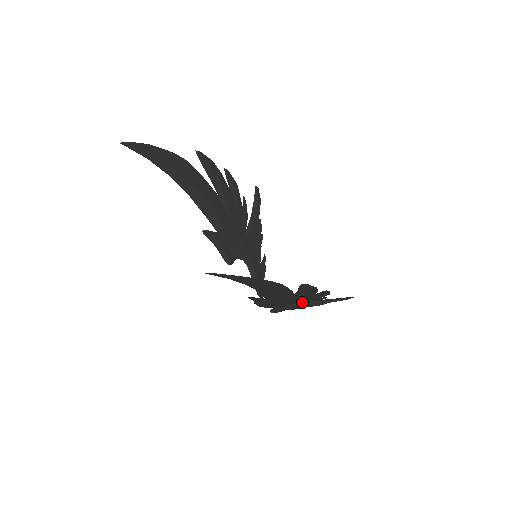
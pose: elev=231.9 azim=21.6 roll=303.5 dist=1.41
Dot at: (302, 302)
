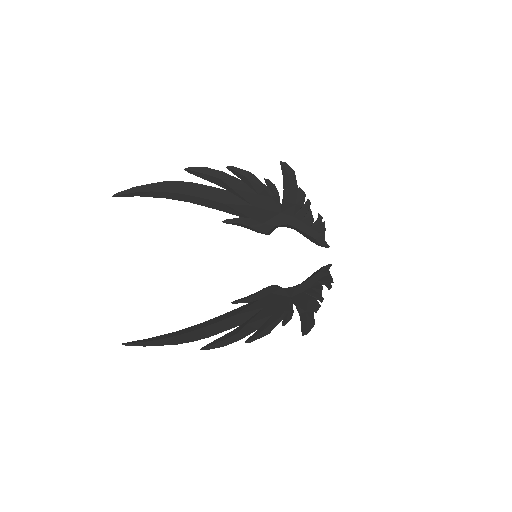
Dot at: (285, 309)
